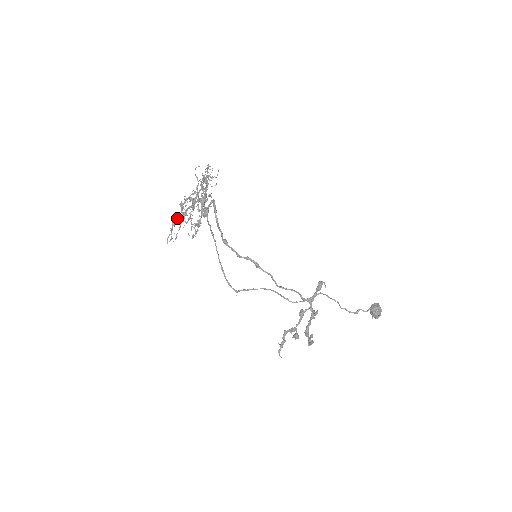
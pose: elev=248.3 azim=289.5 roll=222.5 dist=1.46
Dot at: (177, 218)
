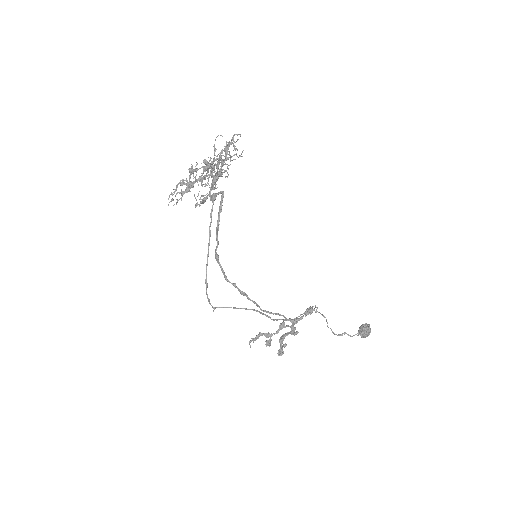
Dot at: (182, 184)
